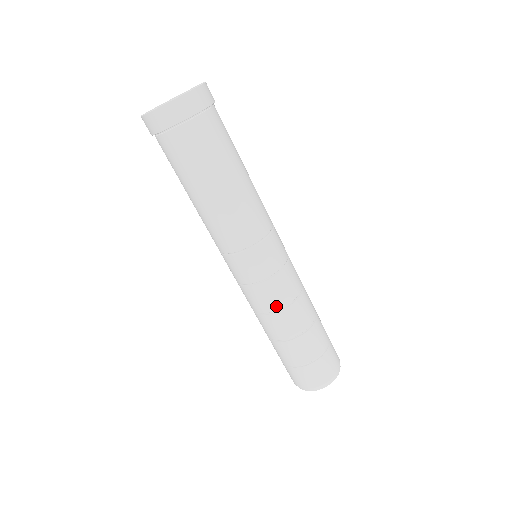
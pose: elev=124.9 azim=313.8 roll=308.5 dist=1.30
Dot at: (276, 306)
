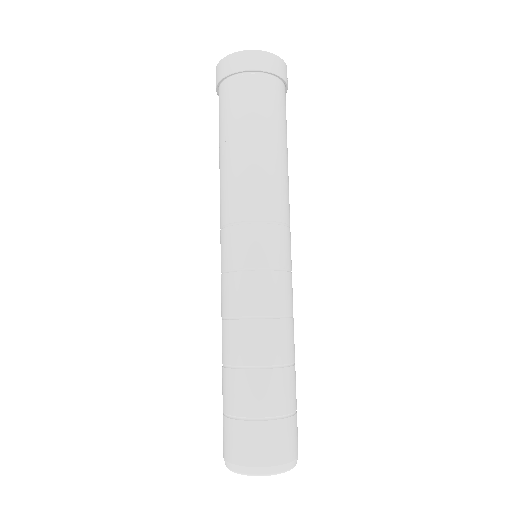
Dot at: (236, 310)
